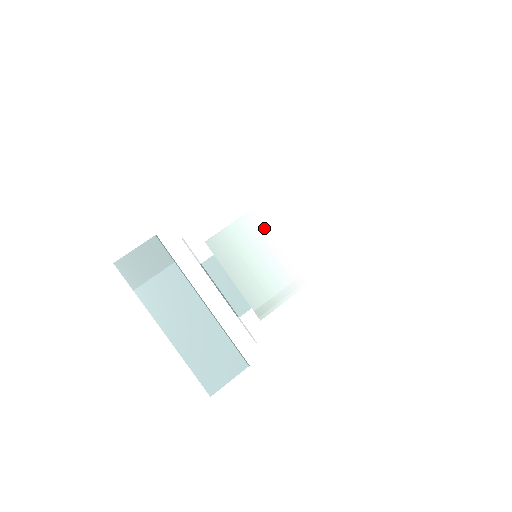
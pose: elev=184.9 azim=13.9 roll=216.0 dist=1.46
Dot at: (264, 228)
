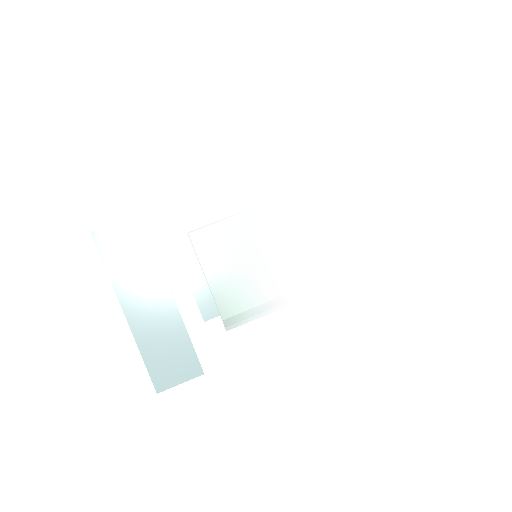
Dot at: (256, 233)
